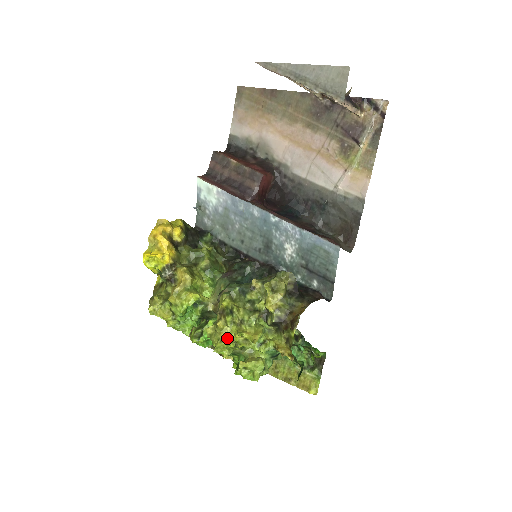
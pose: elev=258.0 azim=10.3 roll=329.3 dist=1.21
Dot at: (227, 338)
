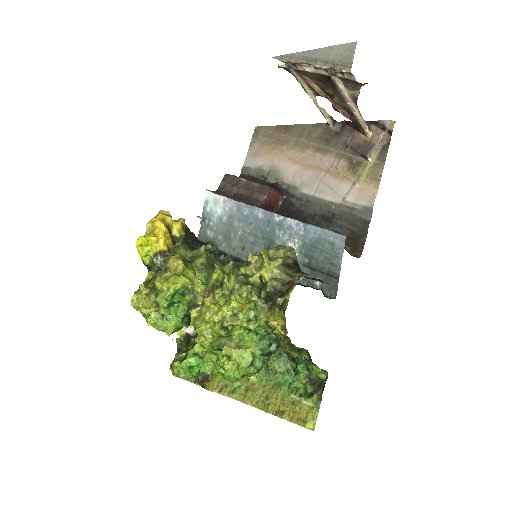
Dot at: (213, 317)
